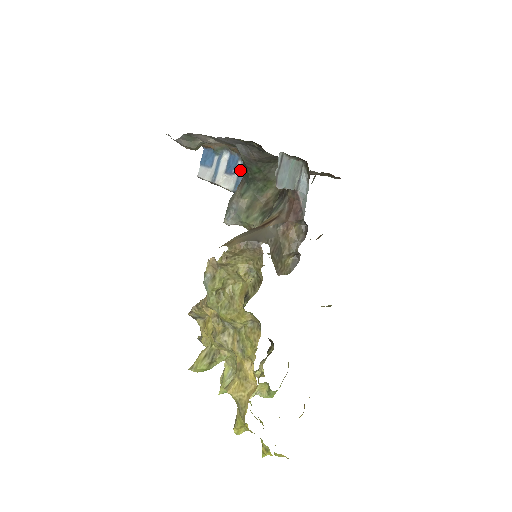
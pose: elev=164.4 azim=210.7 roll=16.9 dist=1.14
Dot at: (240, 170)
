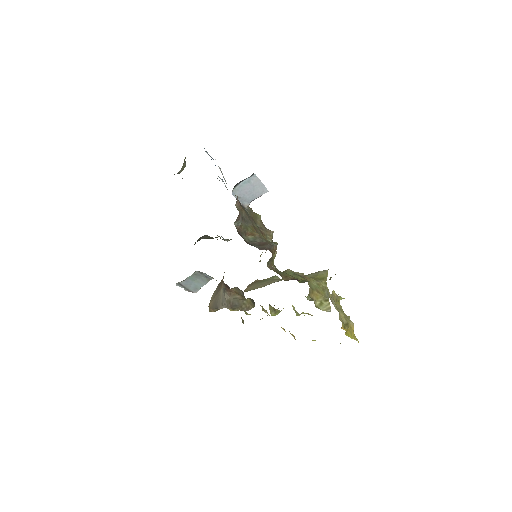
Dot at: occluded
